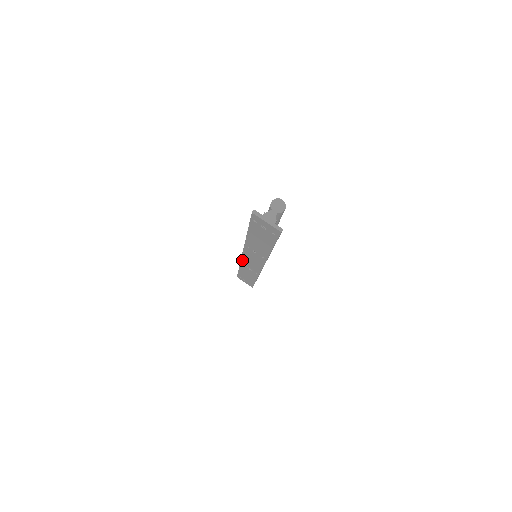
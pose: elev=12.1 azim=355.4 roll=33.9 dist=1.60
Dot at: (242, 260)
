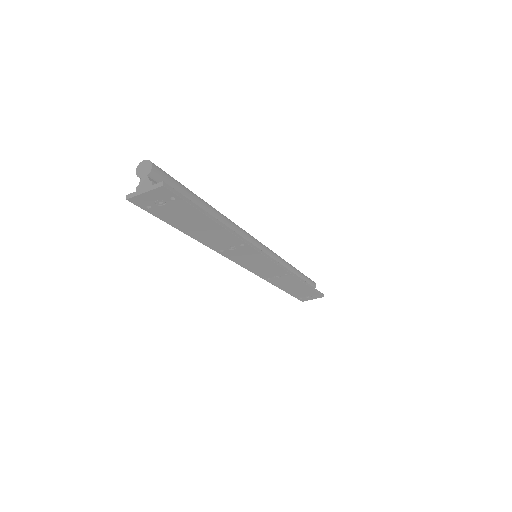
Dot at: (258, 275)
